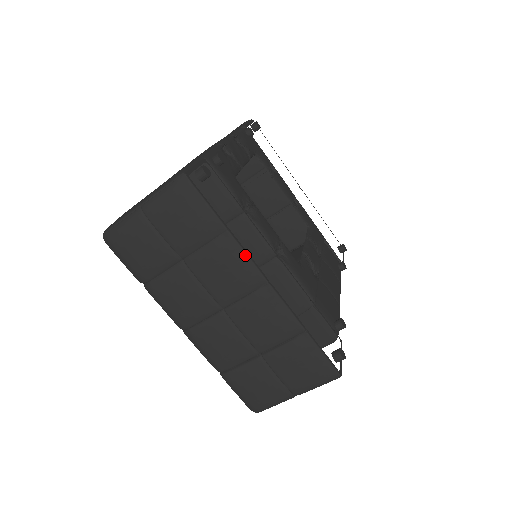
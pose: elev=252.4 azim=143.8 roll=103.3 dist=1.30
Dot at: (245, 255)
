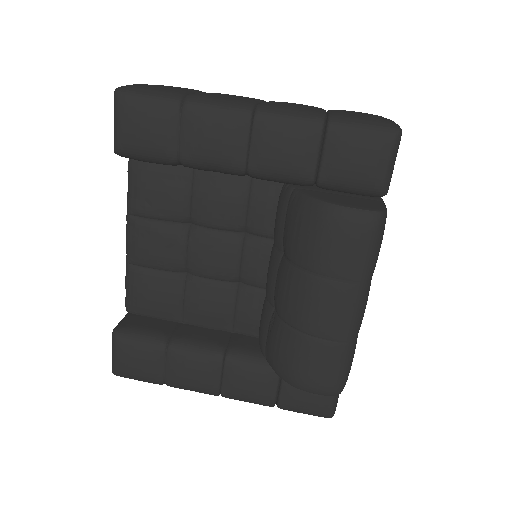
Dot at: occluded
